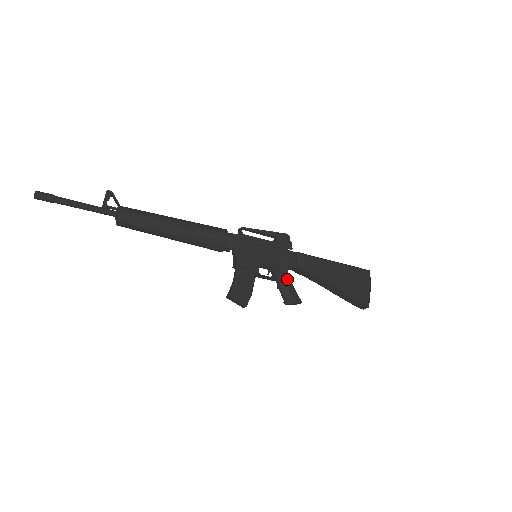
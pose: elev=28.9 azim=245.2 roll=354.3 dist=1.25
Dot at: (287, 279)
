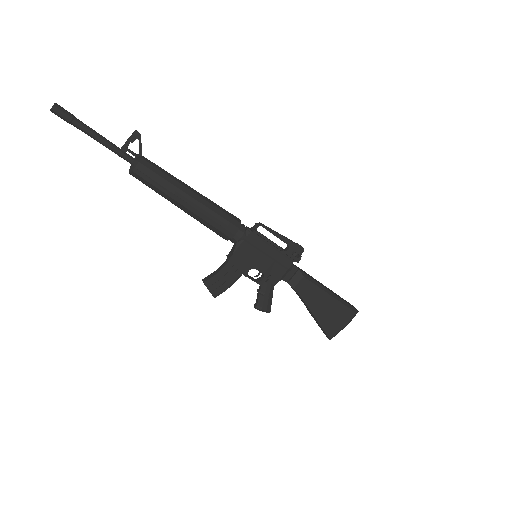
Dot at: (271, 289)
